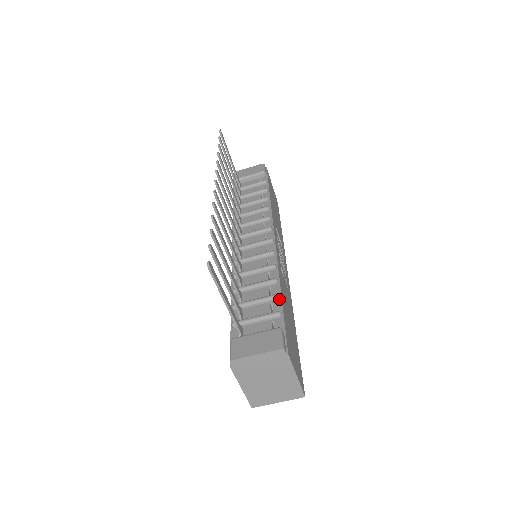
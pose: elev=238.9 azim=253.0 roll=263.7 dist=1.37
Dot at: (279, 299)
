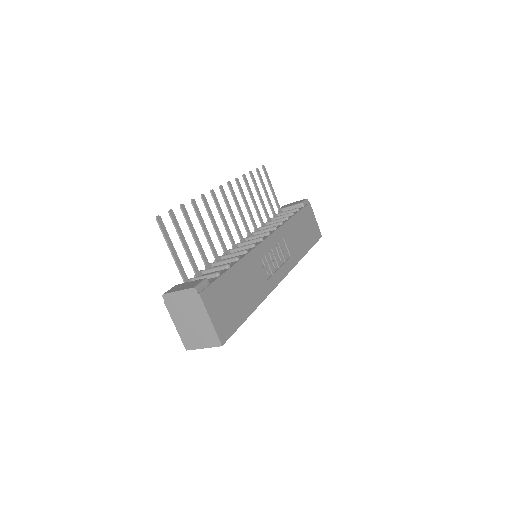
Dot at: (228, 268)
